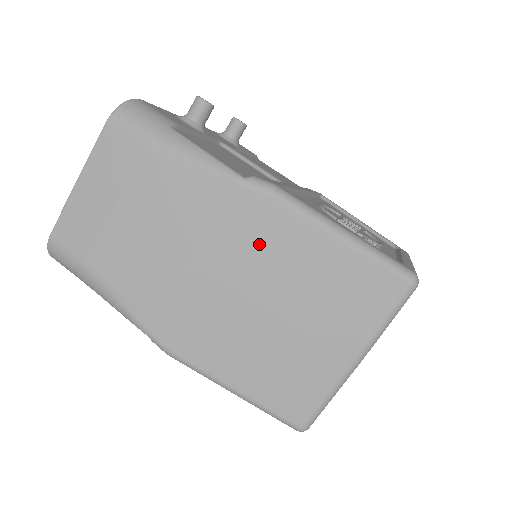
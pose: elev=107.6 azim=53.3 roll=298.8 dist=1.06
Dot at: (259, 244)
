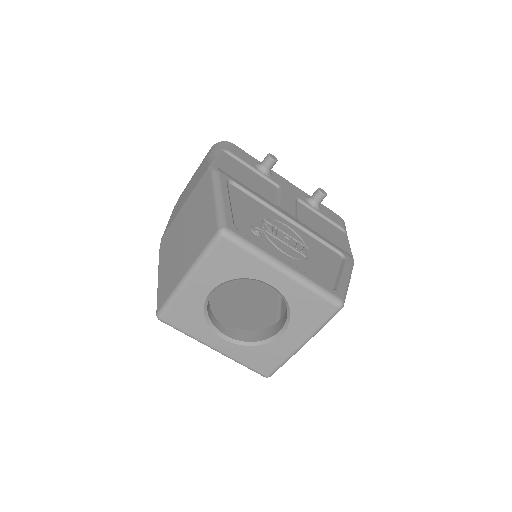
Dot at: (198, 198)
